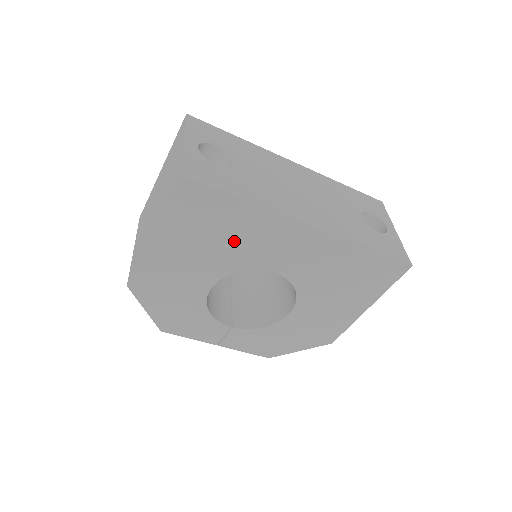
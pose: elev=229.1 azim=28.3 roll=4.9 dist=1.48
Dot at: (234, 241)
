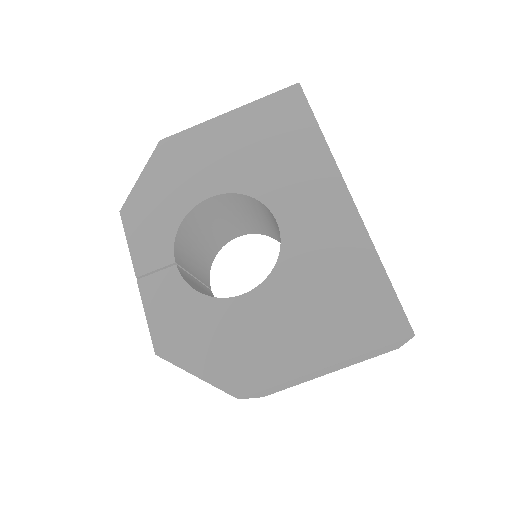
Dot at: (278, 162)
